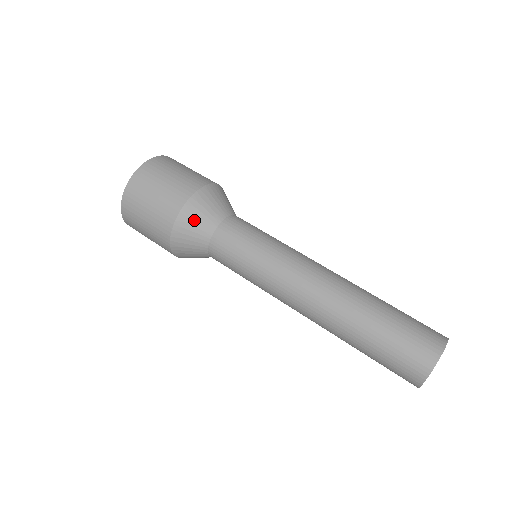
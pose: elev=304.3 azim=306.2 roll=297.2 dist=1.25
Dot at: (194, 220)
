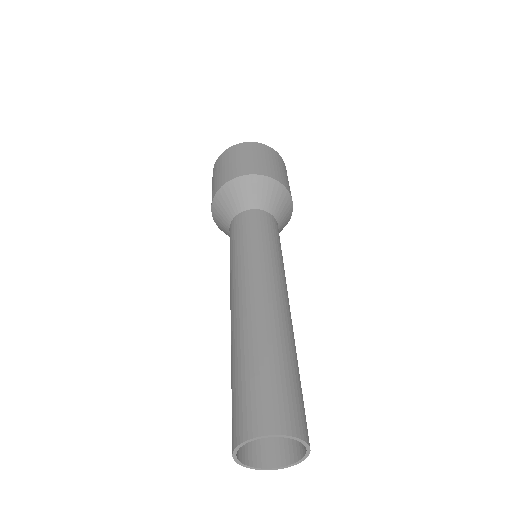
Dot at: (263, 189)
